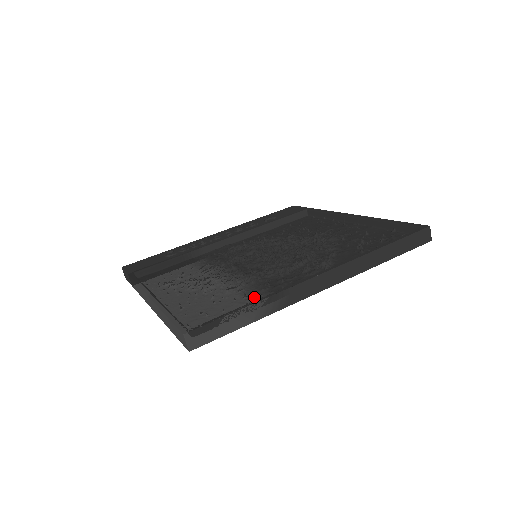
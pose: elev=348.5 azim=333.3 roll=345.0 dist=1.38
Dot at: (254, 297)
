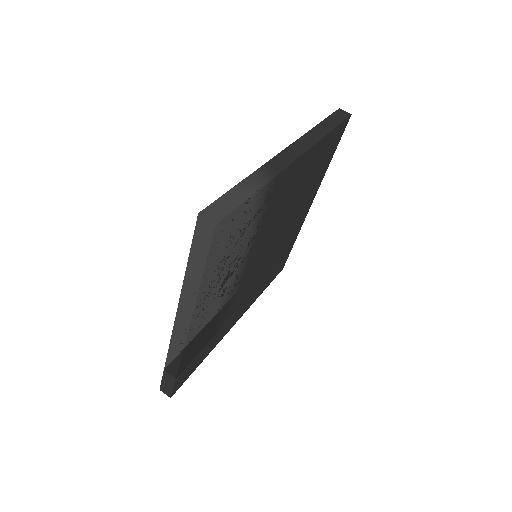
Dot at: occluded
